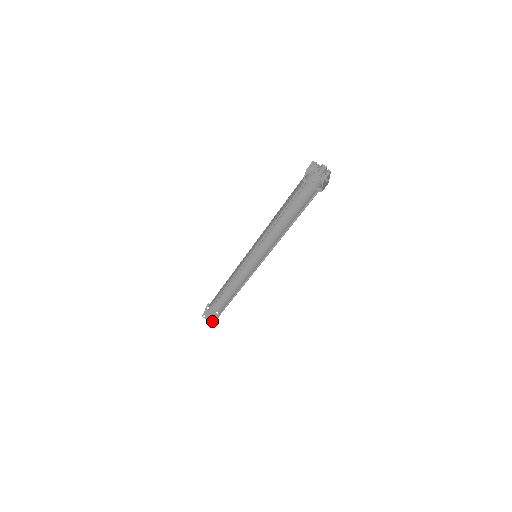
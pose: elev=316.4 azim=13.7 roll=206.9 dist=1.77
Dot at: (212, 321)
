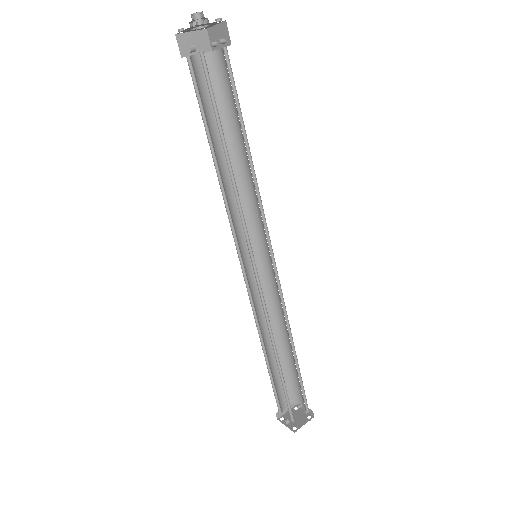
Dot at: (291, 428)
